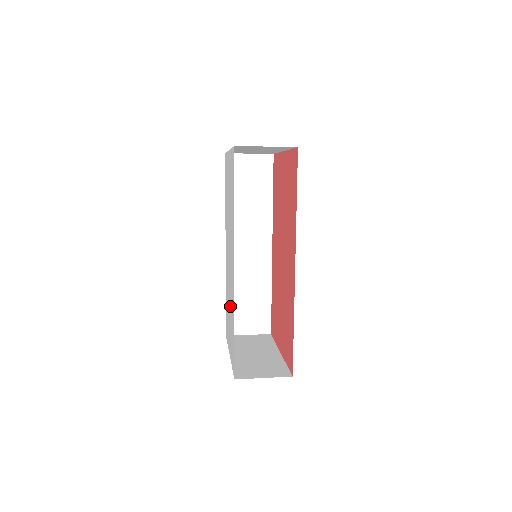
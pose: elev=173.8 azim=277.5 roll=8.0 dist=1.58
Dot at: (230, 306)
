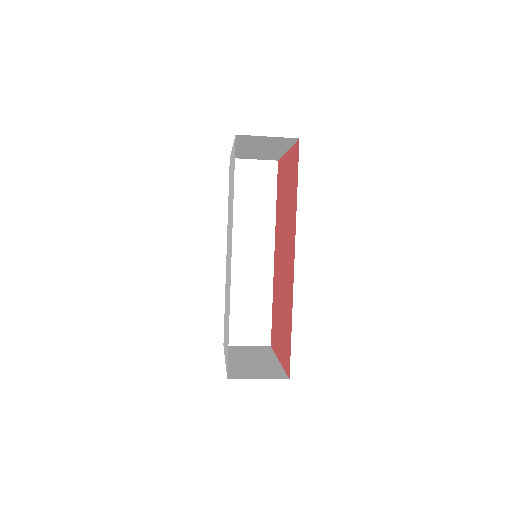
Dot at: (227, 306)
